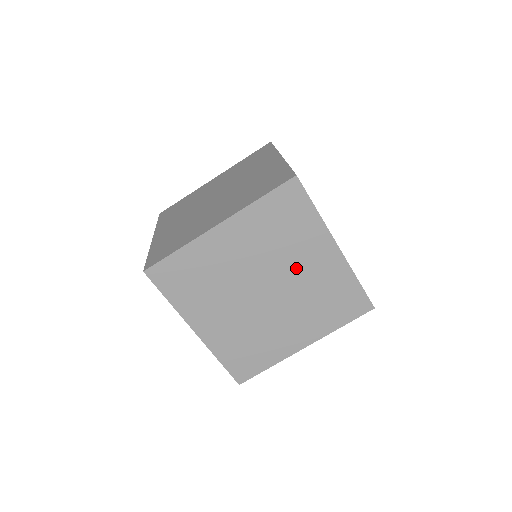
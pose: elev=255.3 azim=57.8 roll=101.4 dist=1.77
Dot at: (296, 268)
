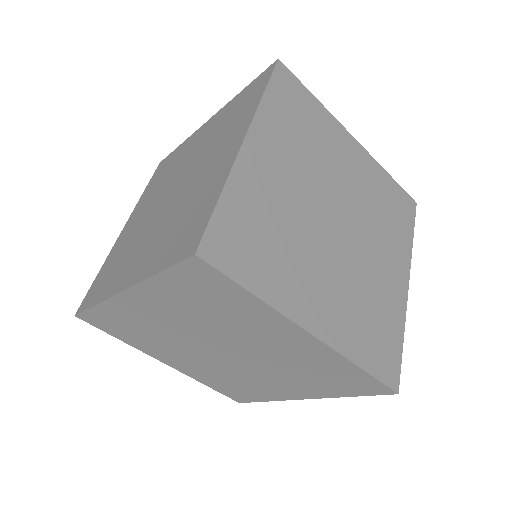
Dot at: (342, 178)
